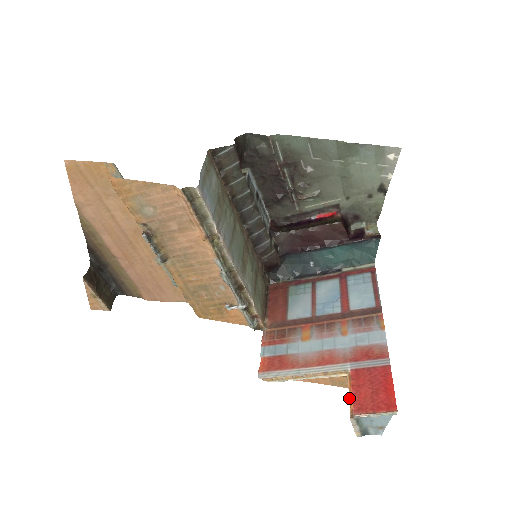
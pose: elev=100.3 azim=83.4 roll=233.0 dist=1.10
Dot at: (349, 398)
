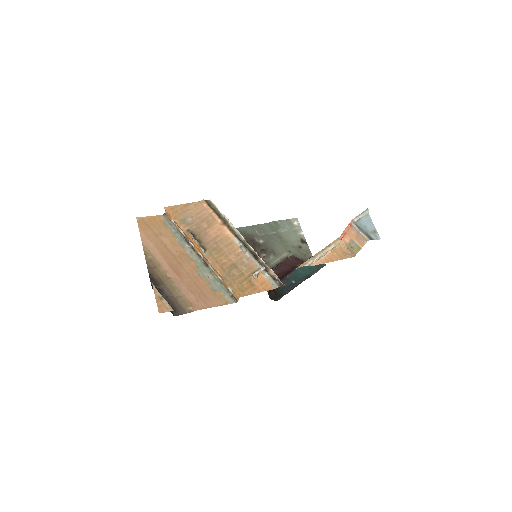
Dot at: (347, 231)
